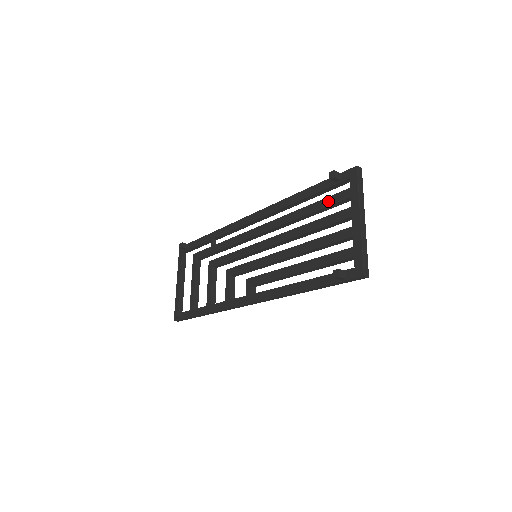
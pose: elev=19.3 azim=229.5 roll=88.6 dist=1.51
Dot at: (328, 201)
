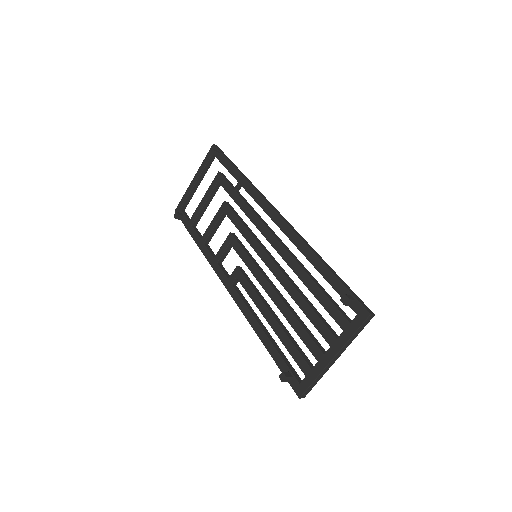
Dot at: (329, 306)
